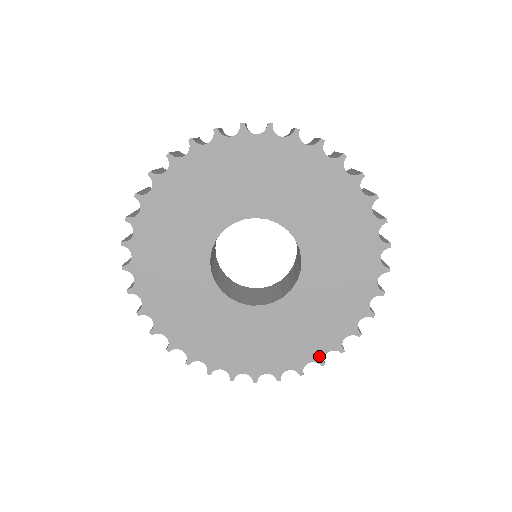
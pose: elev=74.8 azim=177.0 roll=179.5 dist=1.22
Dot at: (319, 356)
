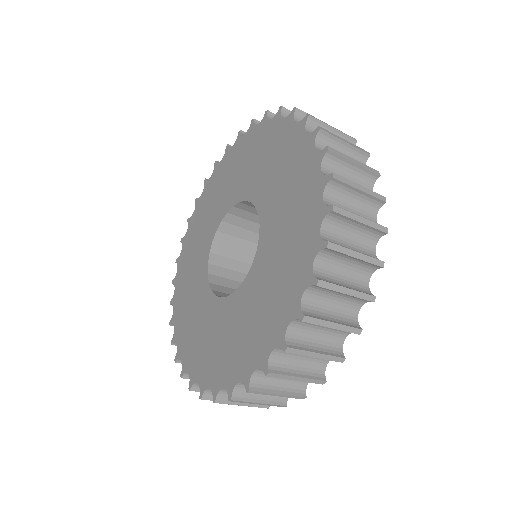
Dot at: (295, 308)
